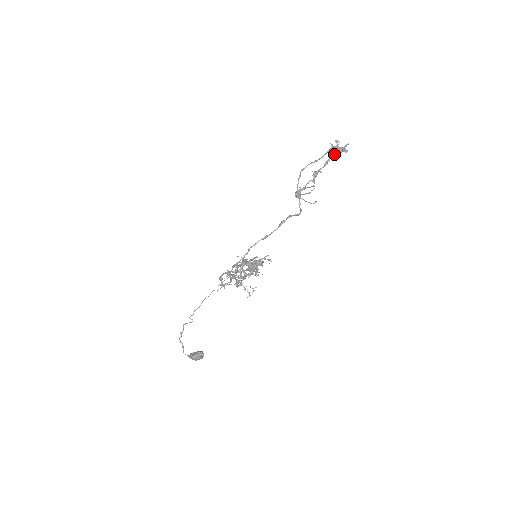
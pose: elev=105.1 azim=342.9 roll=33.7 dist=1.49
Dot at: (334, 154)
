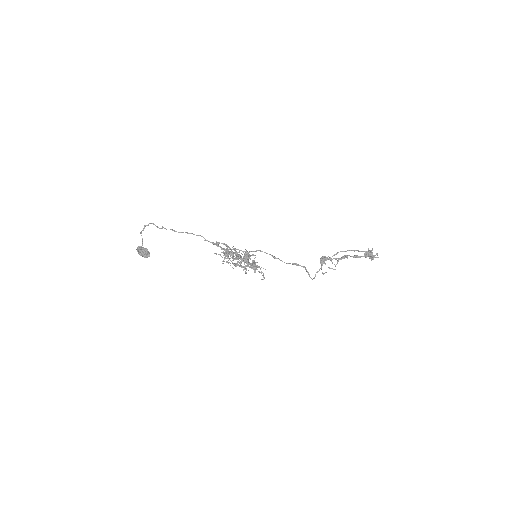
Dot at: (366, 257)
